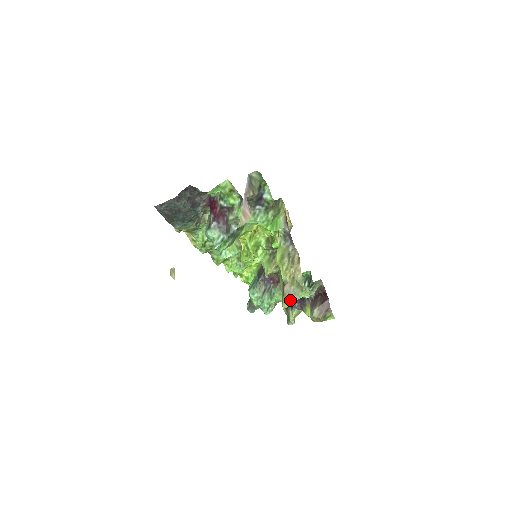
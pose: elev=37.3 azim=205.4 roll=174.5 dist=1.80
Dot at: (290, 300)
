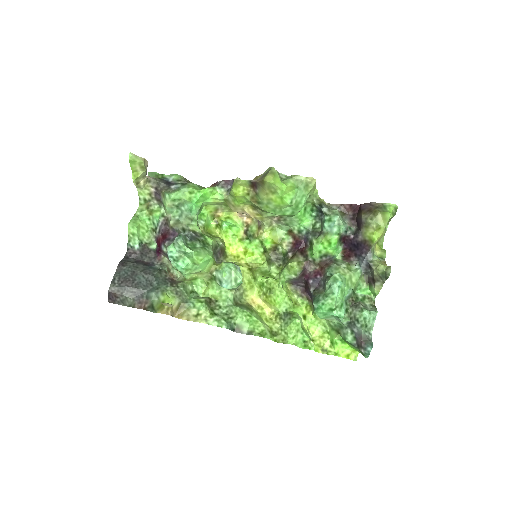
Dot at: (268, 173)
